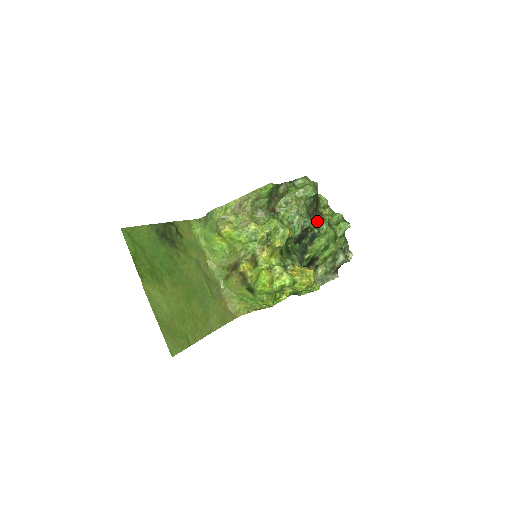
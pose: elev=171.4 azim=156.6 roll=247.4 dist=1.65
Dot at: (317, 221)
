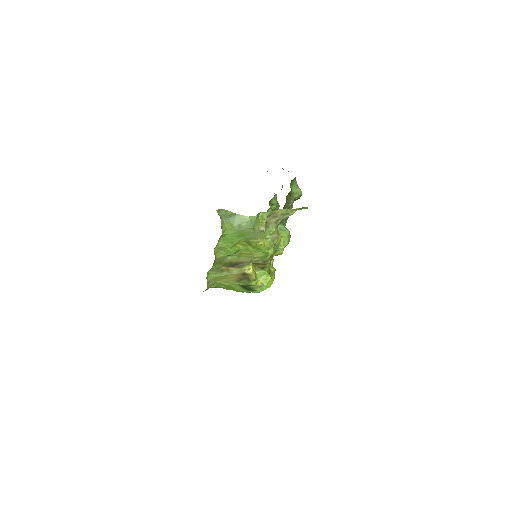
Dot at: occluded
